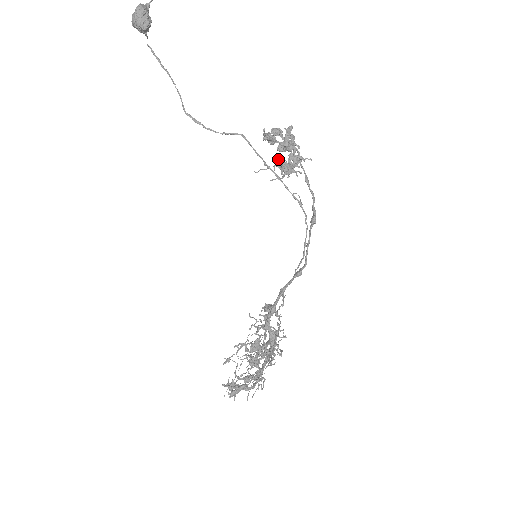
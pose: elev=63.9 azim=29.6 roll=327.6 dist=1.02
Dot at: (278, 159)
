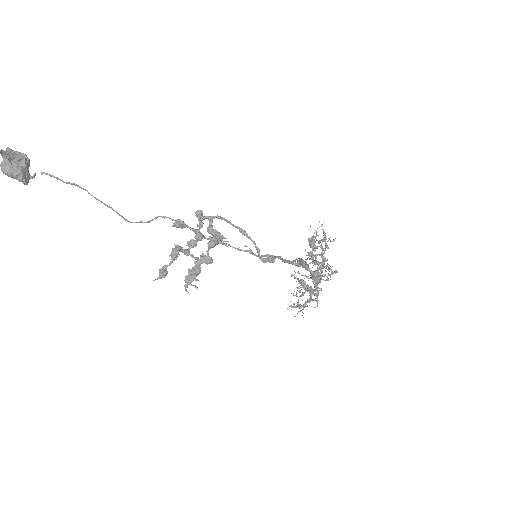
Dot at: (186, 278)
